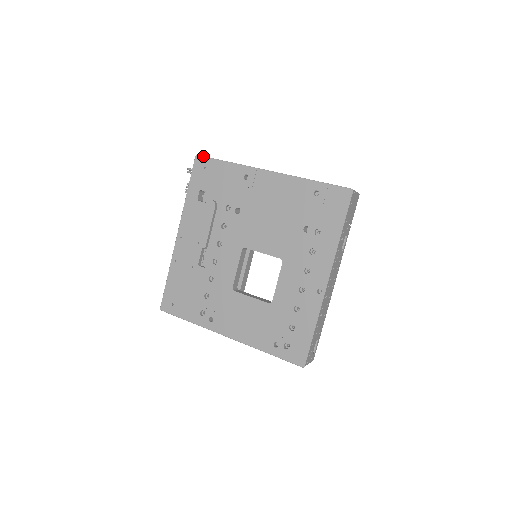
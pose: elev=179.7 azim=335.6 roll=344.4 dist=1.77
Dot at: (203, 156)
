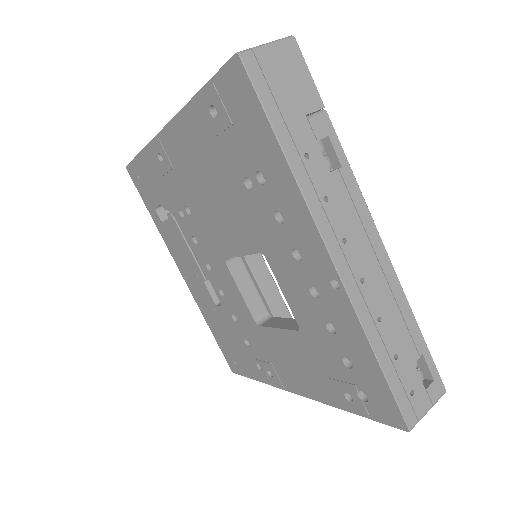
Dot at: (128, 164)
